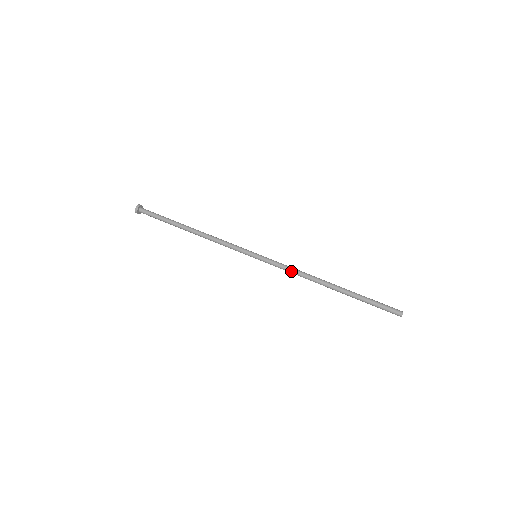
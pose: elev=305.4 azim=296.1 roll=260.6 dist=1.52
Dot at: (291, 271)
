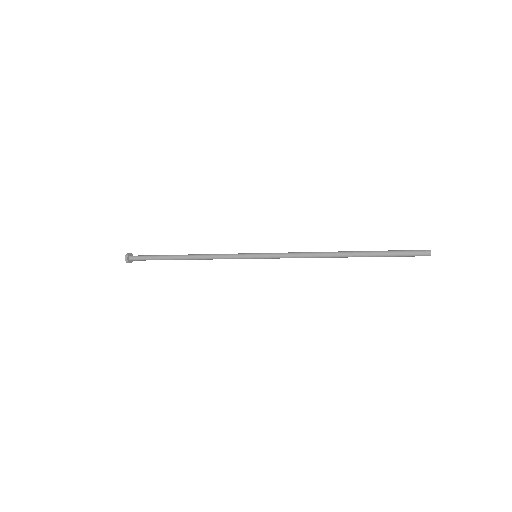
Dot at: (296, 254)
